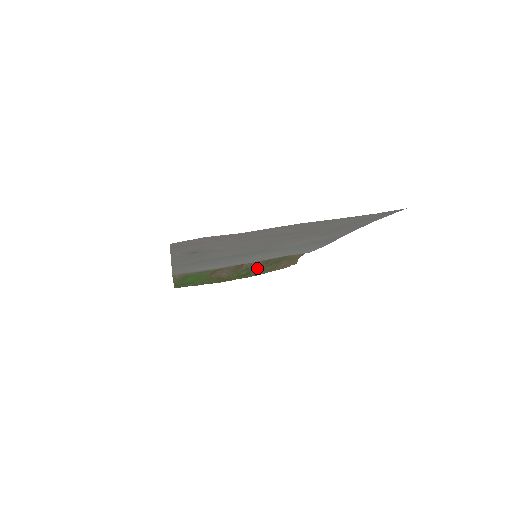
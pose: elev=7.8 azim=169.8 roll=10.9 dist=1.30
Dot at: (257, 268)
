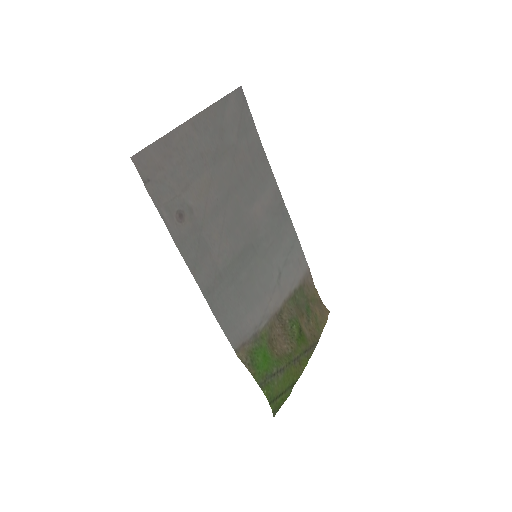
Dot at: (302, 325)
